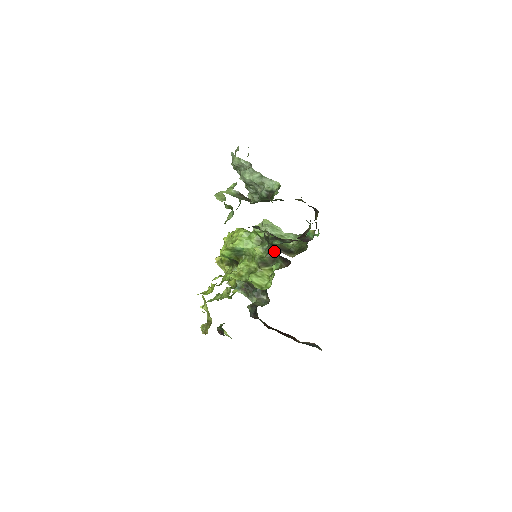
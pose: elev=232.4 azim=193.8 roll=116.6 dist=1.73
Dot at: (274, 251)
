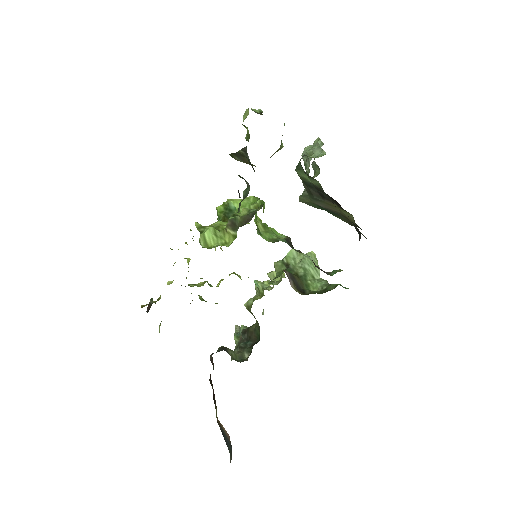
Dot at: (245, 196)
